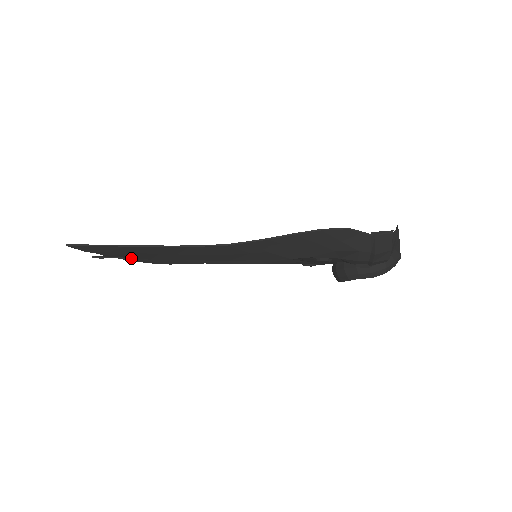
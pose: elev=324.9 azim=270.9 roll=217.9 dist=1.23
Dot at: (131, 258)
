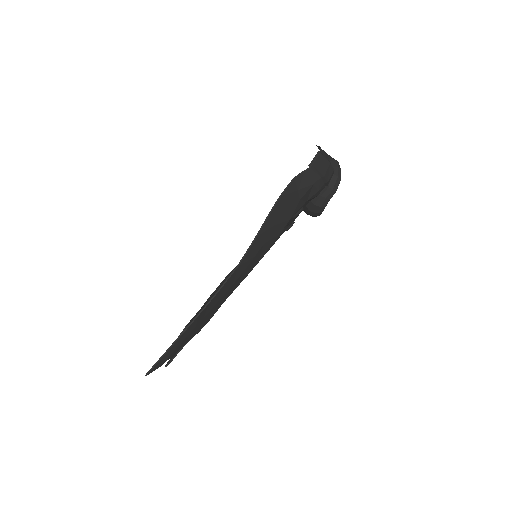
Dot at: (189, 340)
